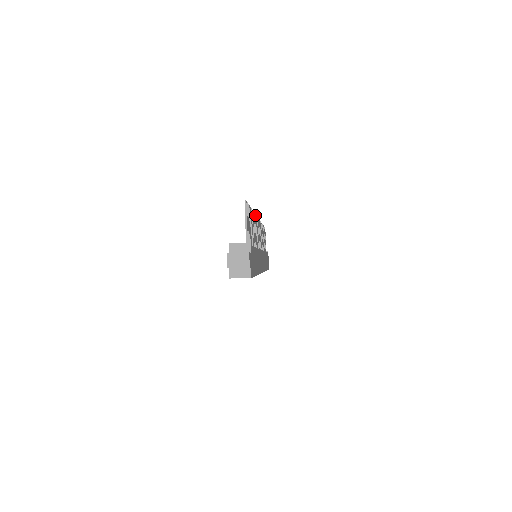
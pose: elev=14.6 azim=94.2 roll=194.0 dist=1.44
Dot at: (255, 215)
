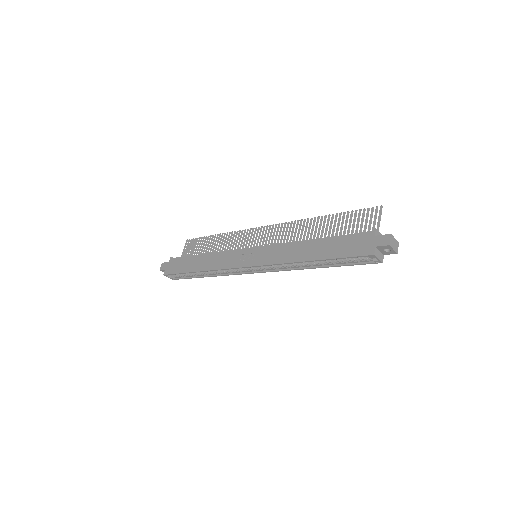
Dot at: (301, 221)
